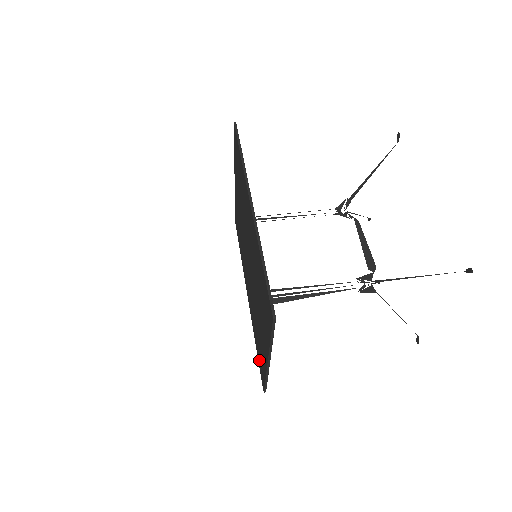
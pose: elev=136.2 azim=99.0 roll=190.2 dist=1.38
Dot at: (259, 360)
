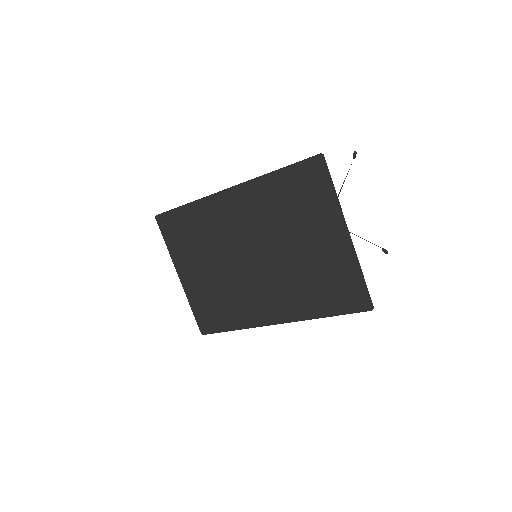
Dot at: (341, 303)
